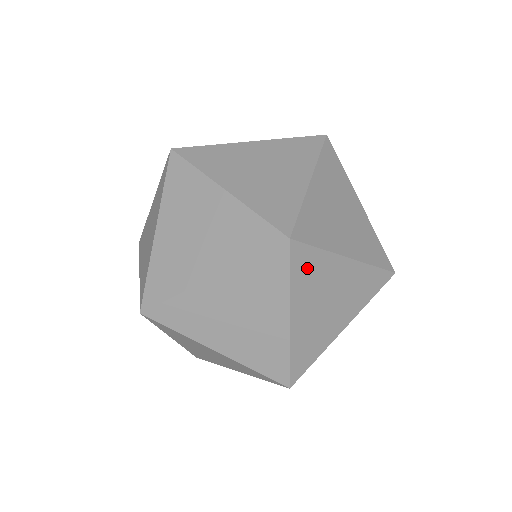
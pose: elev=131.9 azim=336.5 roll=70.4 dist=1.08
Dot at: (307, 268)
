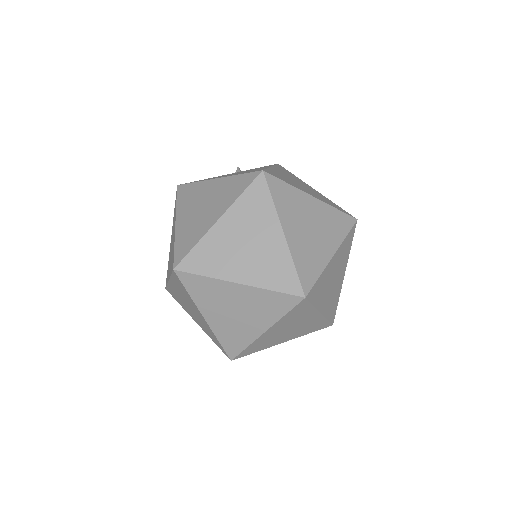
Dot at: (318, 290)
